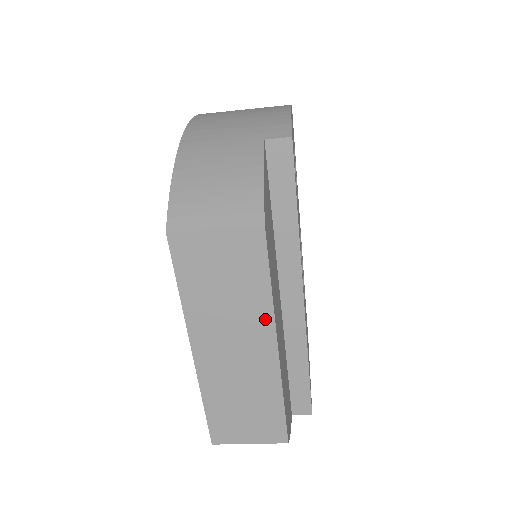
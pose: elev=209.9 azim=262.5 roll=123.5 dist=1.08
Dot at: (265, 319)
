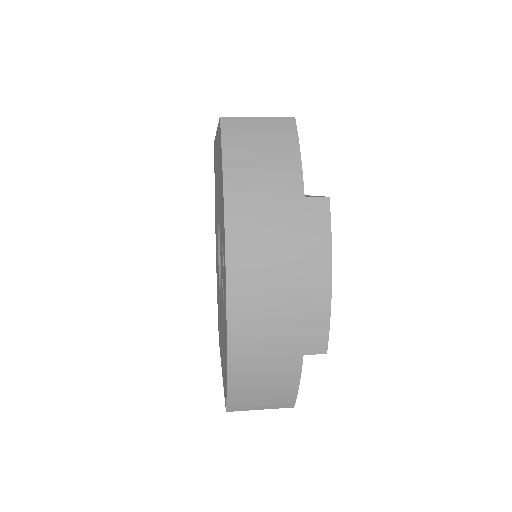
Dot at: occluded
